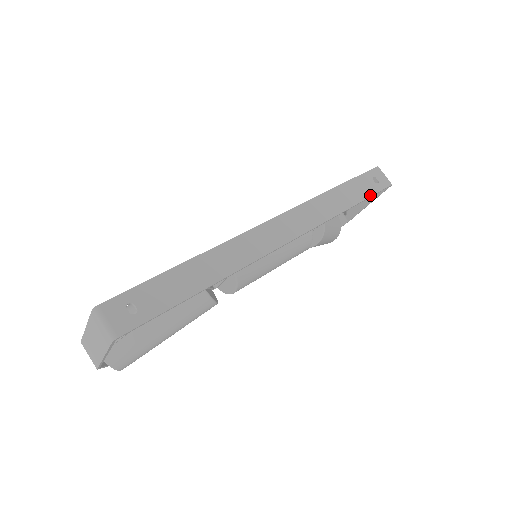
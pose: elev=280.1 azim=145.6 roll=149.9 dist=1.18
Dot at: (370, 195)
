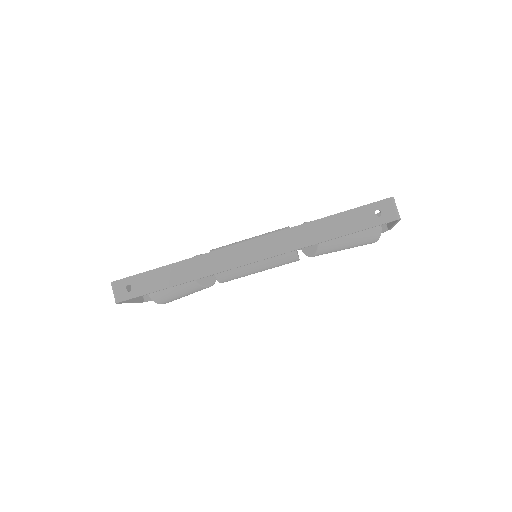
Dot at: (361, 229)
